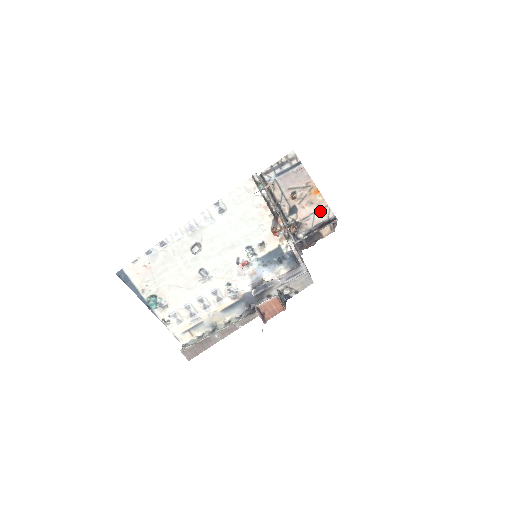
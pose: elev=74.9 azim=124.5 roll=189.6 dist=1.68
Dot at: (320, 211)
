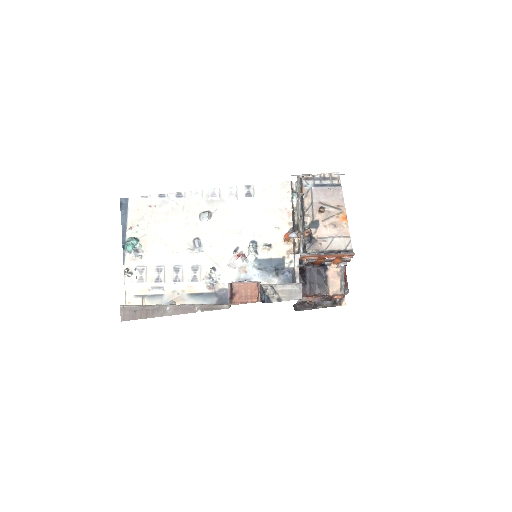
Dot at: (340, 238)
